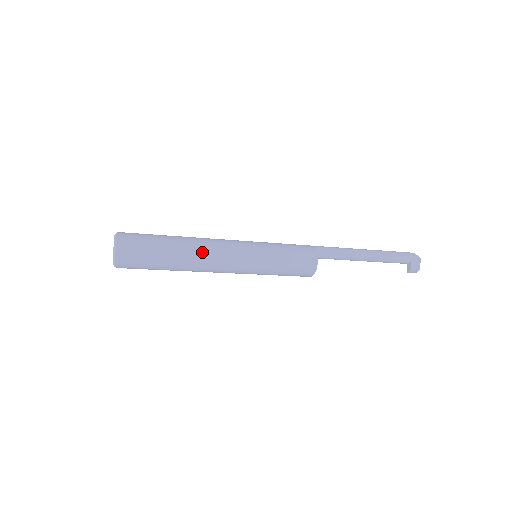
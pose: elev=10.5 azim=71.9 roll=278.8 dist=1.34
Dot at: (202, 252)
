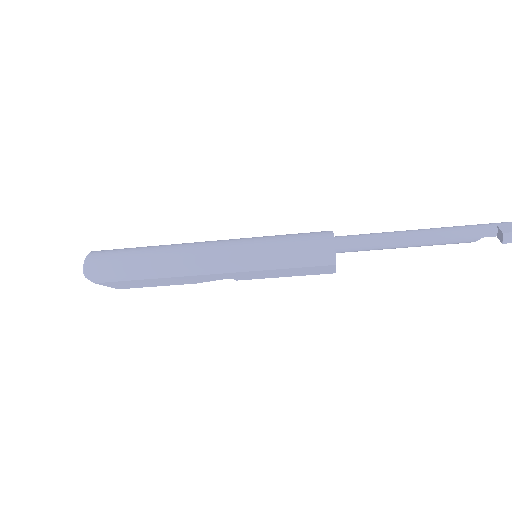
Dot at: (180, 245)
